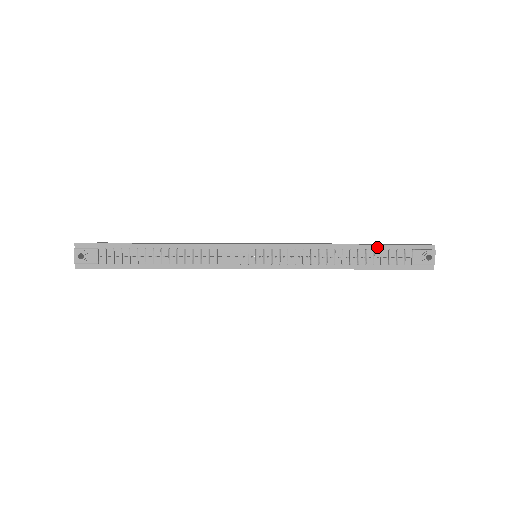
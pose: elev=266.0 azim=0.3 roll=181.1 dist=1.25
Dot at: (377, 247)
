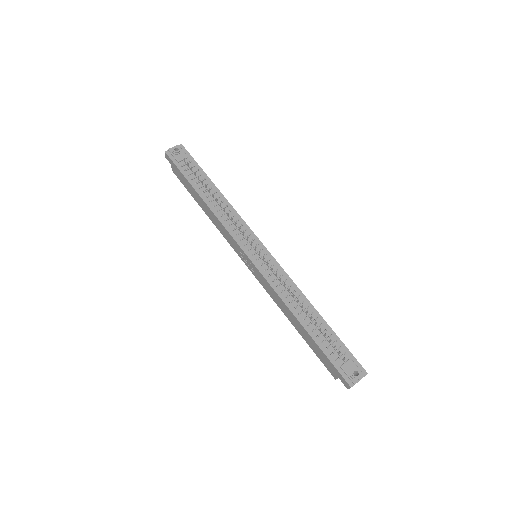
Dot at: (331, 331)
